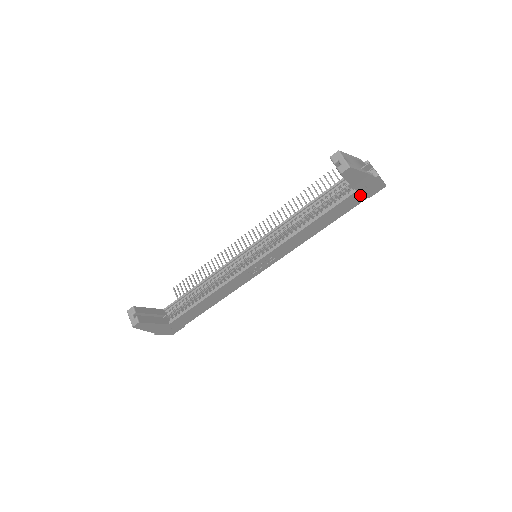
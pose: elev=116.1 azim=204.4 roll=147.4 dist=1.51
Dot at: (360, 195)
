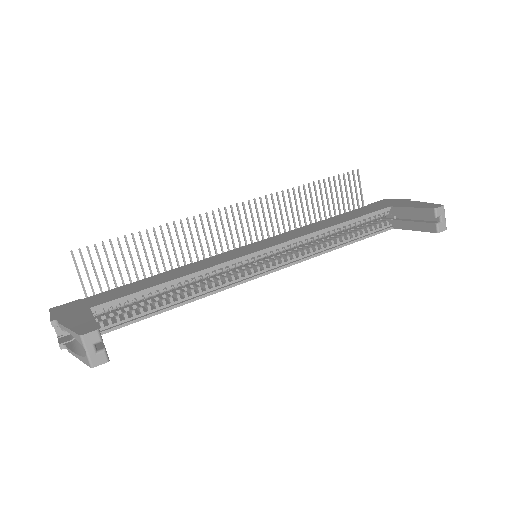
Dot at: occluded
